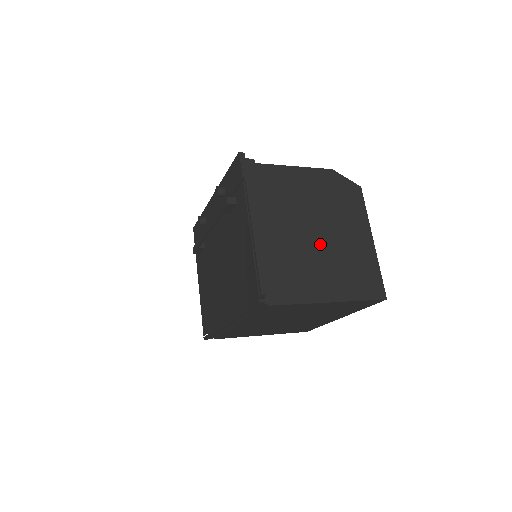
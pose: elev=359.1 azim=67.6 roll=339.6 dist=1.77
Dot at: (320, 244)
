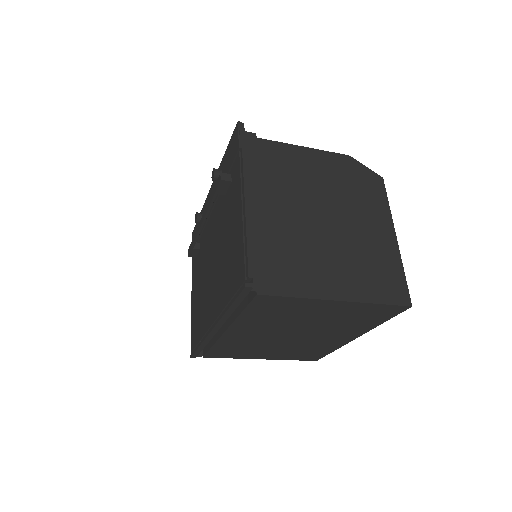
Dot at: (329, 232)
